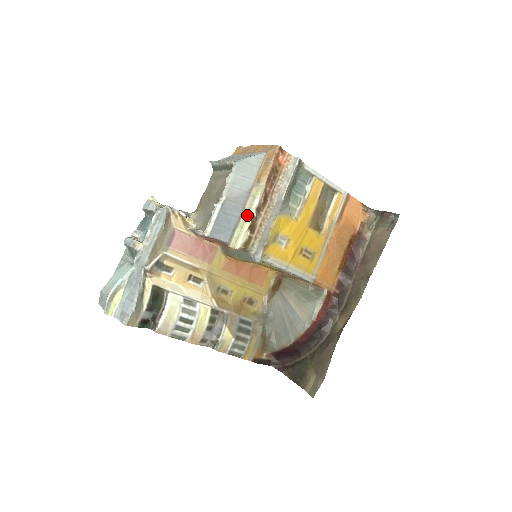
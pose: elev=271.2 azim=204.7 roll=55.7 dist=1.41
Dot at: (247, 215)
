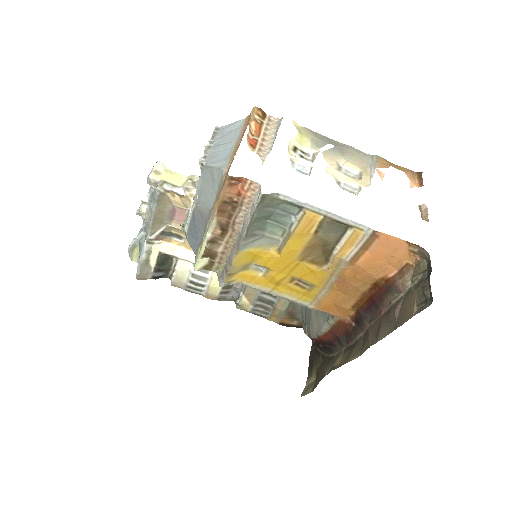
Dot at: (202, 242)
